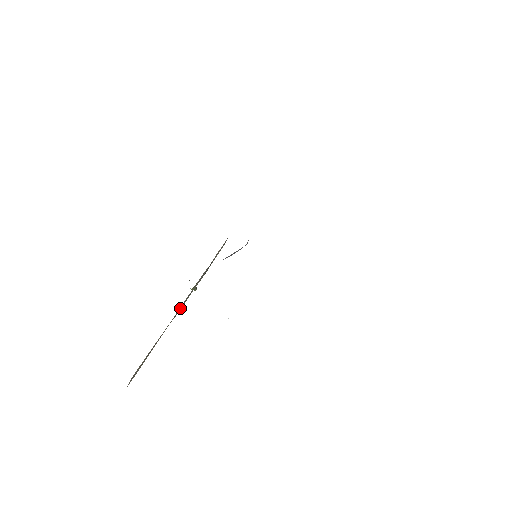
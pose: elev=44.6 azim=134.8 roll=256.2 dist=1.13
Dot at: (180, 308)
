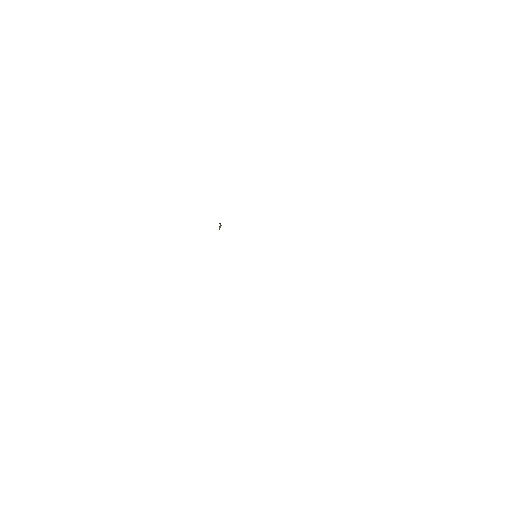
Dot at: occluded
